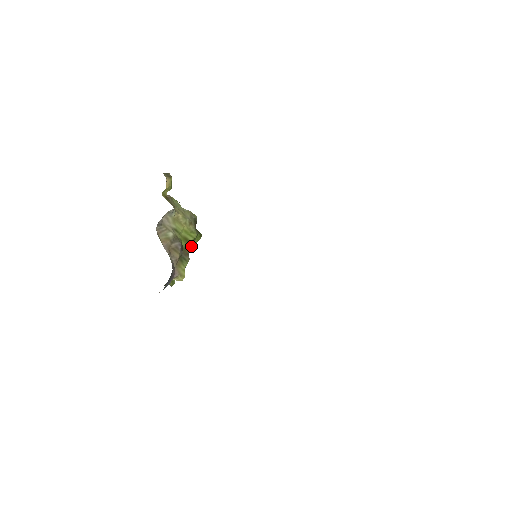
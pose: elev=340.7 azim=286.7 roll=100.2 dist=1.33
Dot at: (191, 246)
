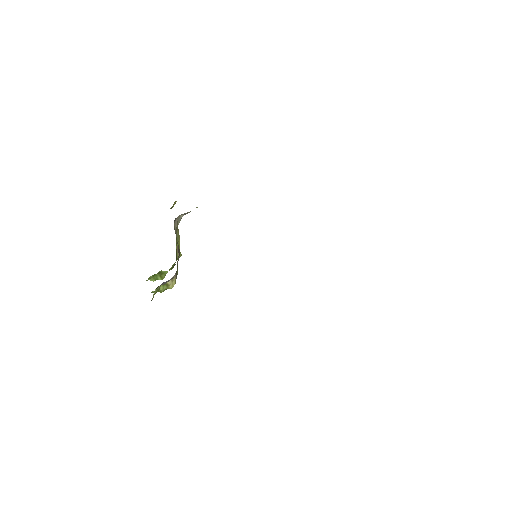
Dot at: occluded
